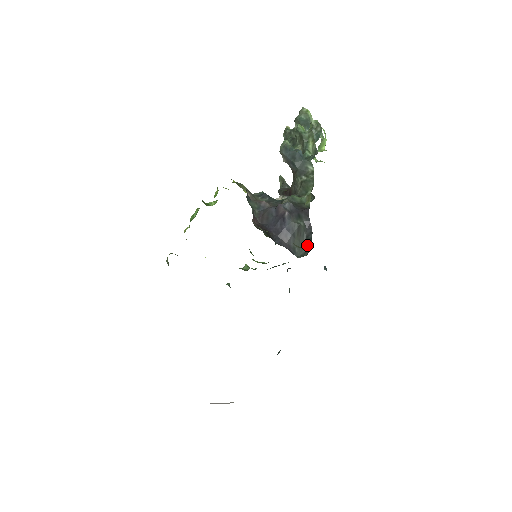
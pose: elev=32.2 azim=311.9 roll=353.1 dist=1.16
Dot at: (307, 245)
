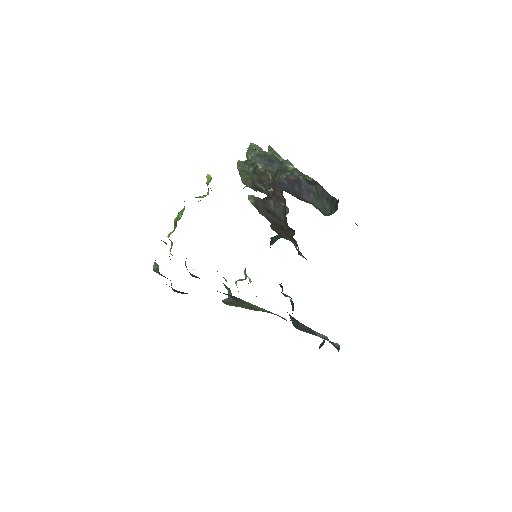
Dot at: (330, 206)
